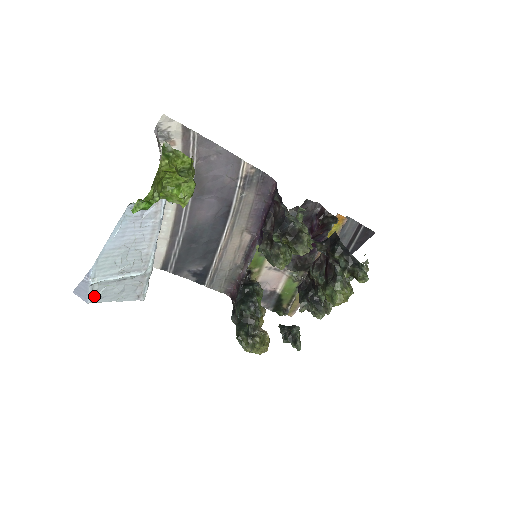
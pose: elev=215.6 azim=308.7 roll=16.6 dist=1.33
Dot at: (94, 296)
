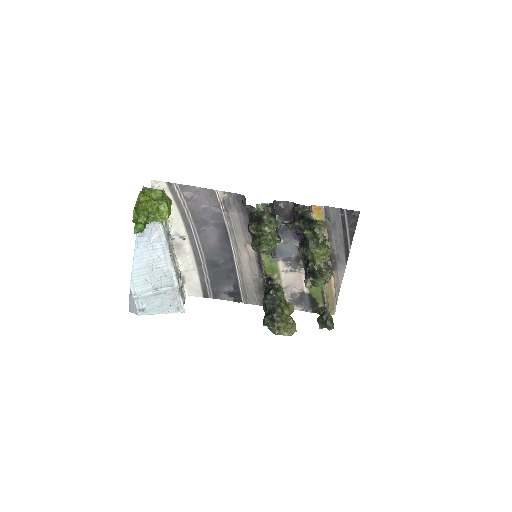
Dot at: (141, 309)
